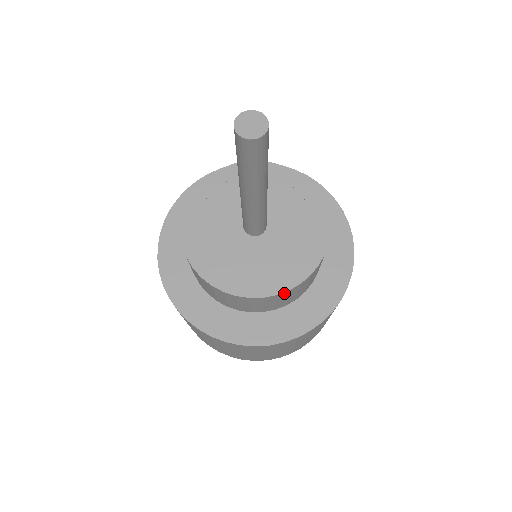
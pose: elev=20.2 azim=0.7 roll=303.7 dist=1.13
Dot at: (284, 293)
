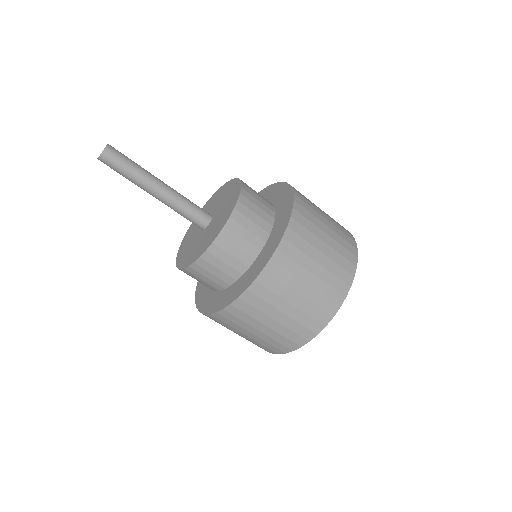
Dot at: (242, 199)
